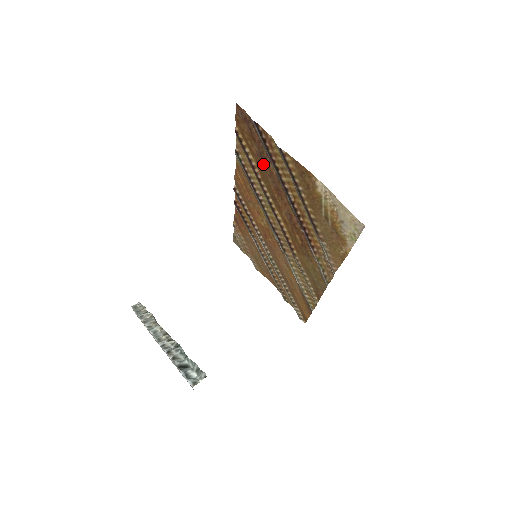
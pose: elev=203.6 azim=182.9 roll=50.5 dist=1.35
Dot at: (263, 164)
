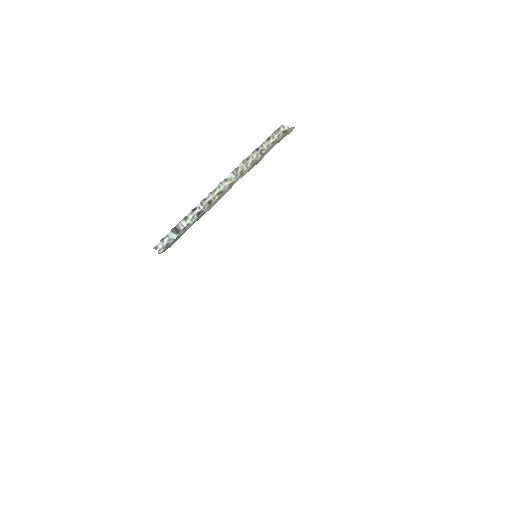
Dot at: occluded
